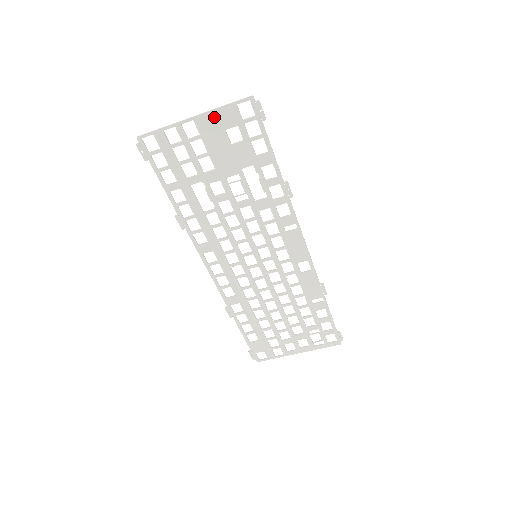
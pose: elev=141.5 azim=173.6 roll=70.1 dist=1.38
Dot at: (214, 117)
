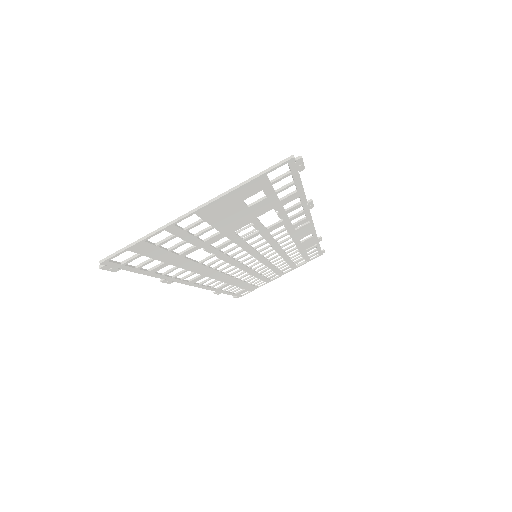
Dot at: (228, 198)
